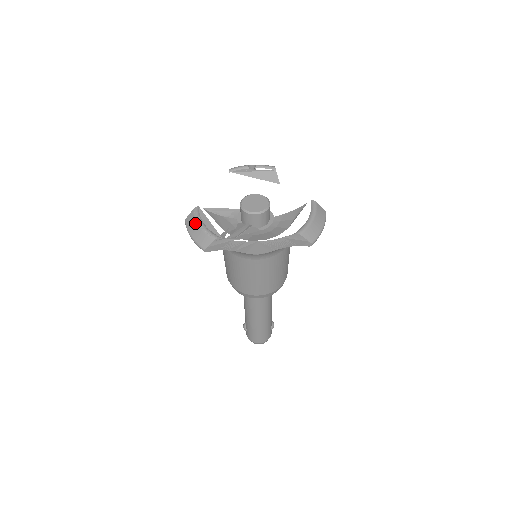
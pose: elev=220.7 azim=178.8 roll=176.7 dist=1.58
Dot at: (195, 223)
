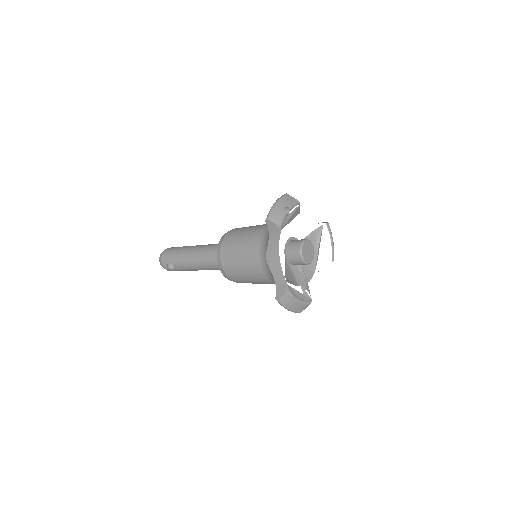
Dot at: (294, 301)
